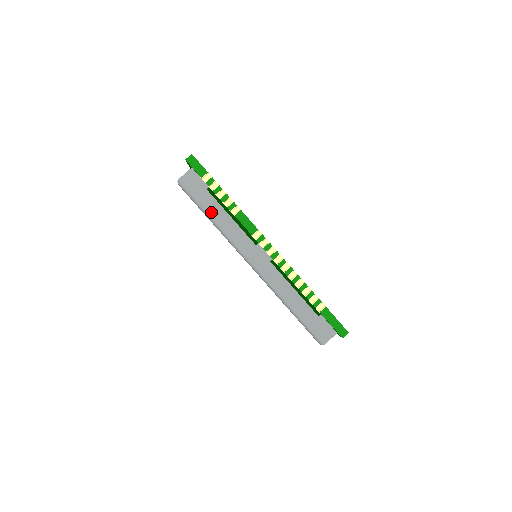
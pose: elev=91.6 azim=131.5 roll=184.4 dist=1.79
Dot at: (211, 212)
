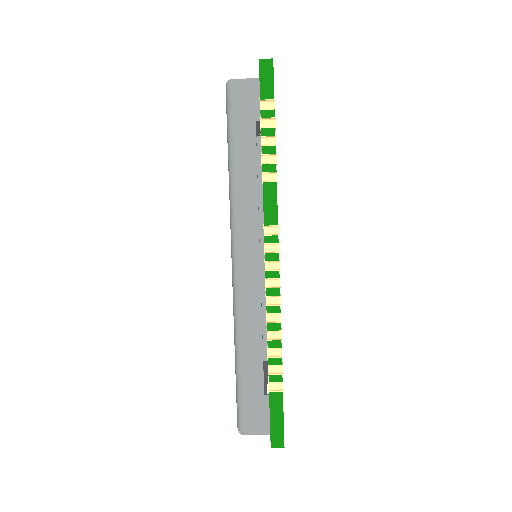
Dot at: (238, 154)
